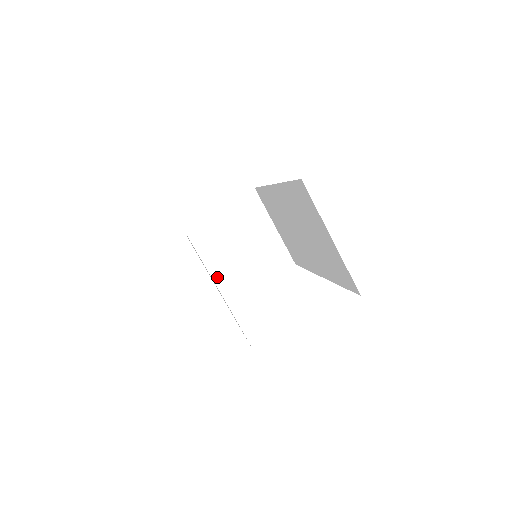
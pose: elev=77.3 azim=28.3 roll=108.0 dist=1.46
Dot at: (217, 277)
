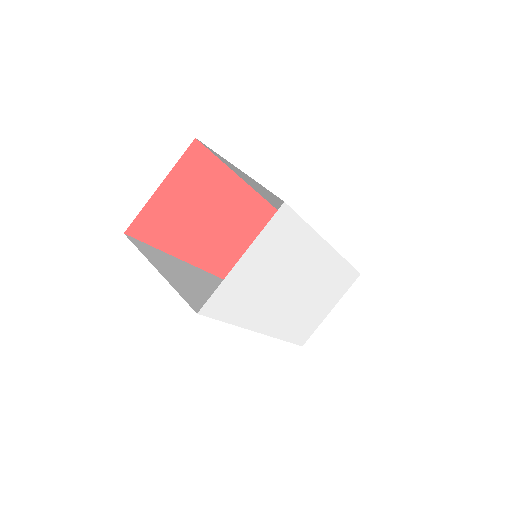
Dot at: occluded
